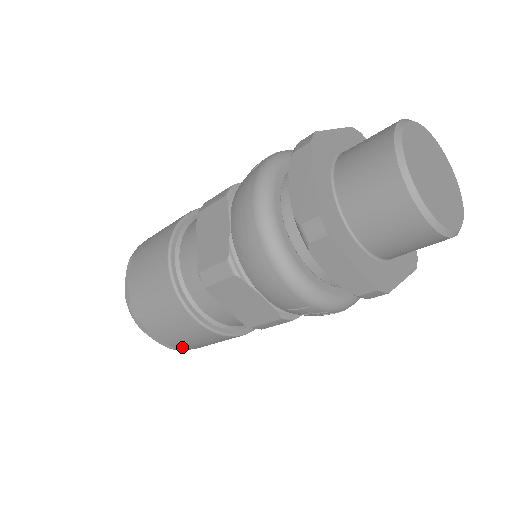
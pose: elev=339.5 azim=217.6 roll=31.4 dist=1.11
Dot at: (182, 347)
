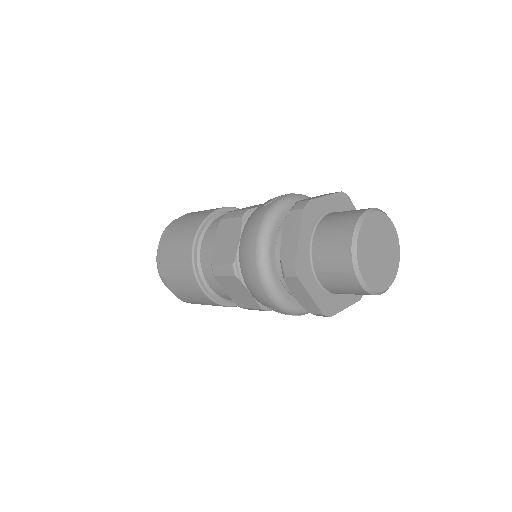
Dot at: (190, 302)
